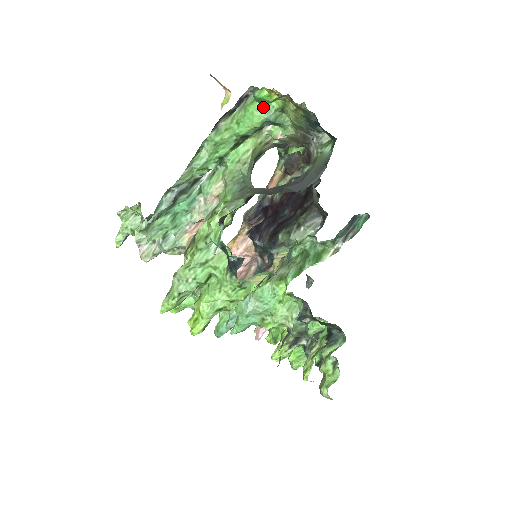
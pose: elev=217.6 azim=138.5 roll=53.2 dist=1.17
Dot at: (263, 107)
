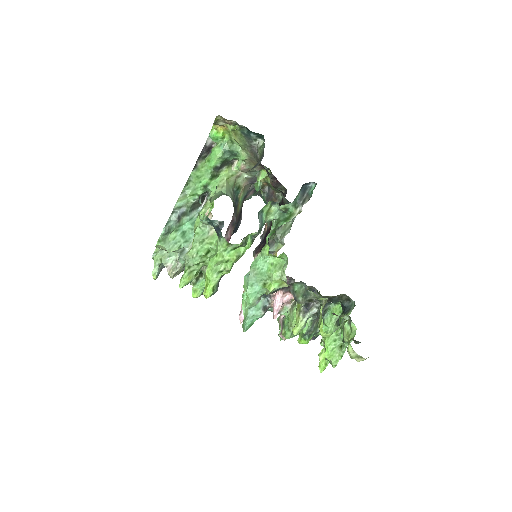
Dot at: (220, 145)
